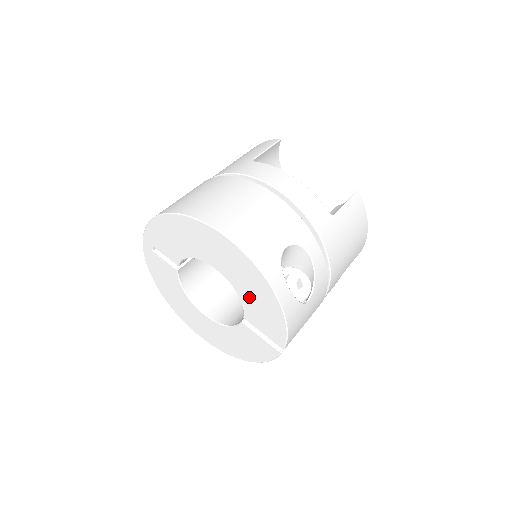
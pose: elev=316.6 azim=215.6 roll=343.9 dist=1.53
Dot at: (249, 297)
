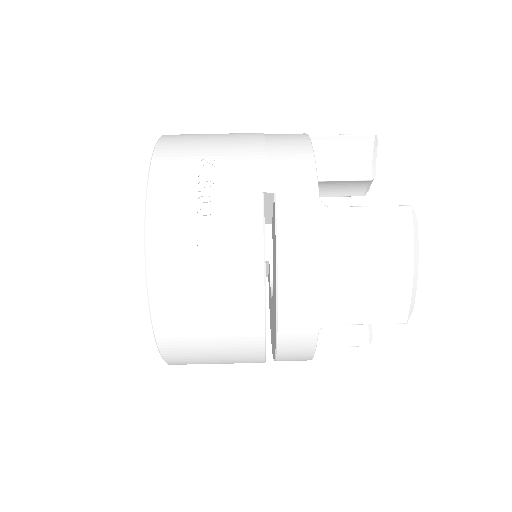
Dot at: occluded
